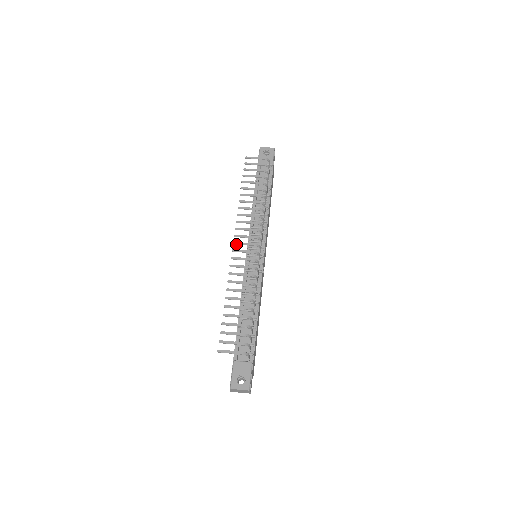
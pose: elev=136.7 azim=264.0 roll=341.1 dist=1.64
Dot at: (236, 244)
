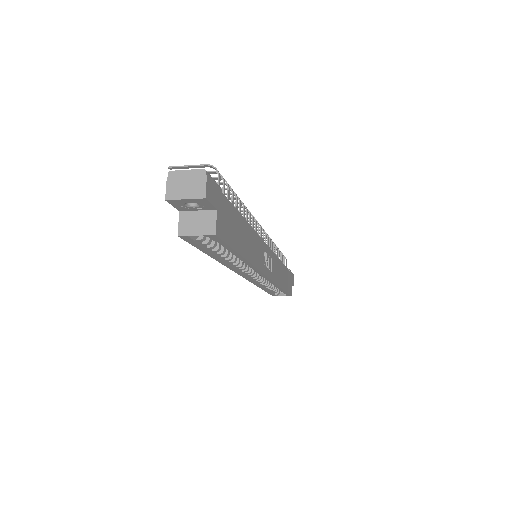
Dot at: occluded
